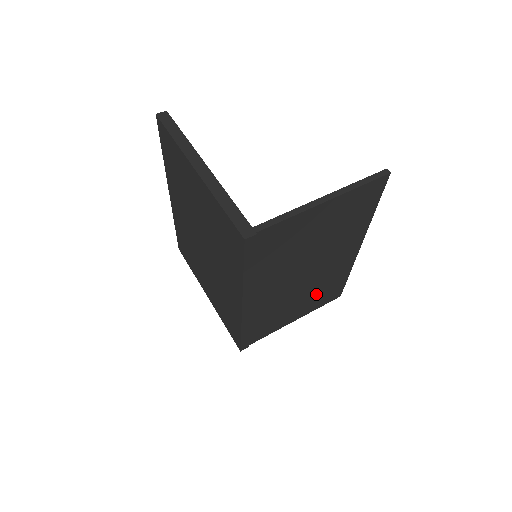
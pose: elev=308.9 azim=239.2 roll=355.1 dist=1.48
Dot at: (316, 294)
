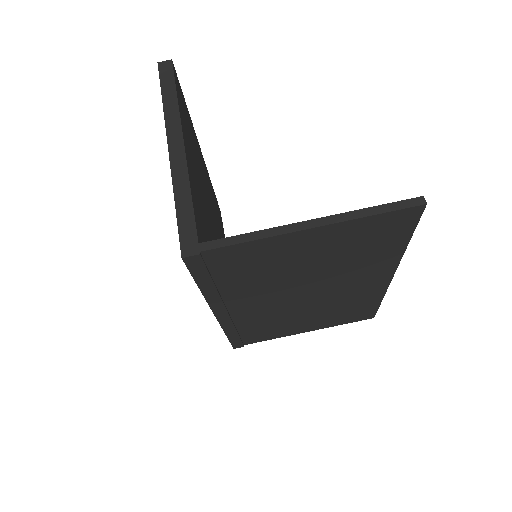
Dot at: (332, 313)
